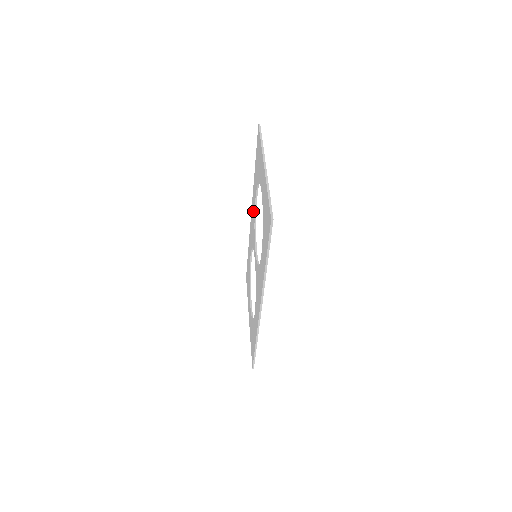
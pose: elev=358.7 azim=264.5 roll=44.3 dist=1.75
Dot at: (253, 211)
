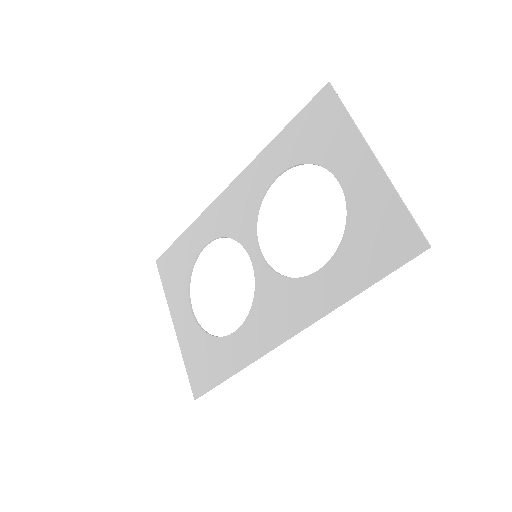
Dot at: (251, 190)
